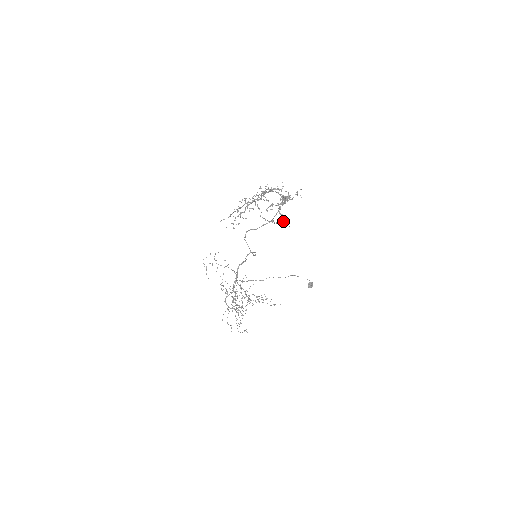
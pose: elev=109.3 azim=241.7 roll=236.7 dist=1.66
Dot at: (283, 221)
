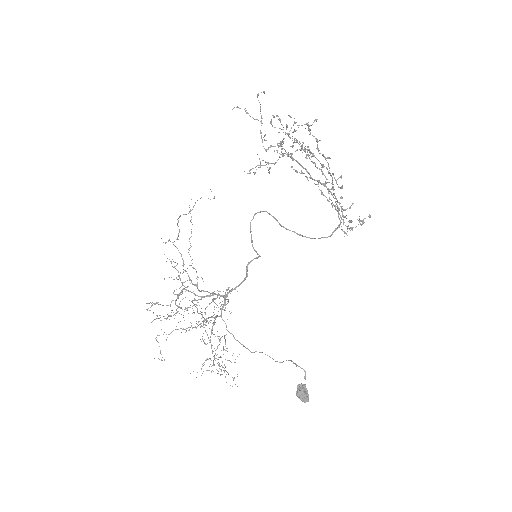
Dot at: (297, 149)
